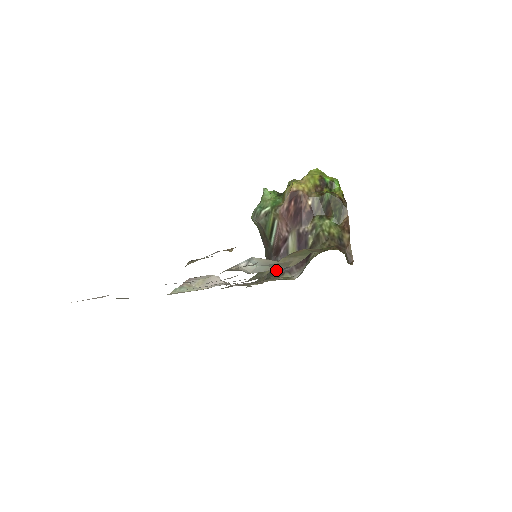
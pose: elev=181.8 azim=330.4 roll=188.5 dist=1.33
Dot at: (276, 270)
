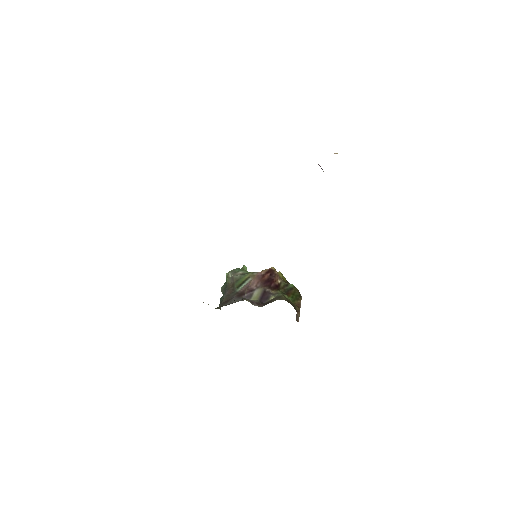
Dot at: (237, 301)
